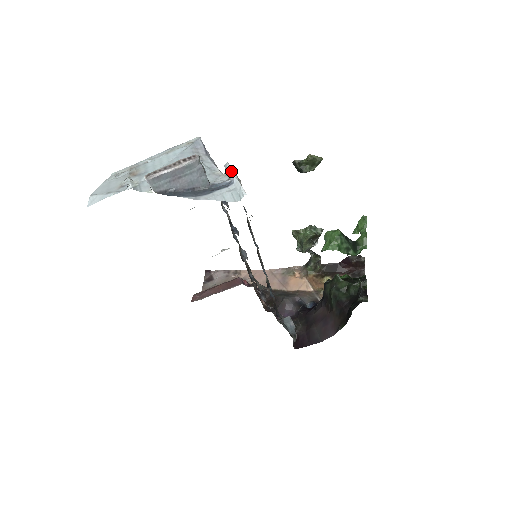
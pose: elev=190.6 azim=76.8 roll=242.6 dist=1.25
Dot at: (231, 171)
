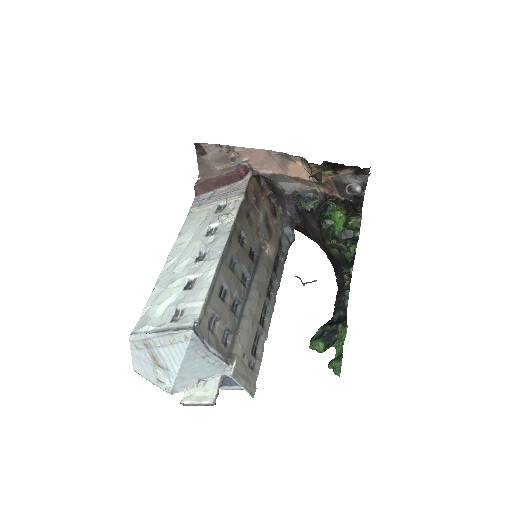
Dot at: (238, 384)
